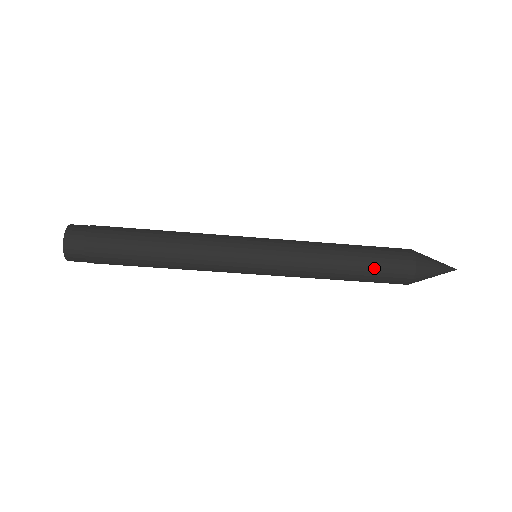
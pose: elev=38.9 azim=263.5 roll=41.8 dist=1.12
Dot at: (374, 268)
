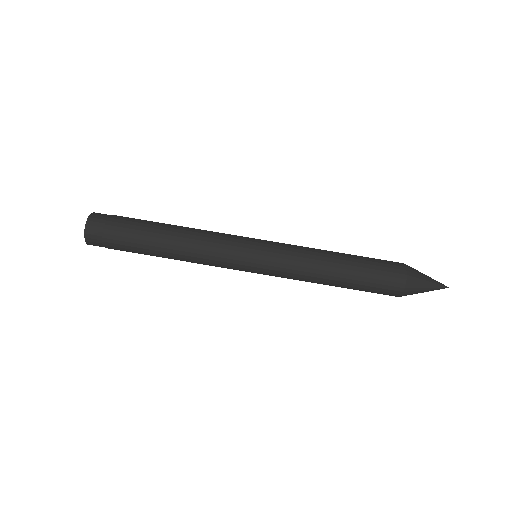
Dot at: (366, 269)
